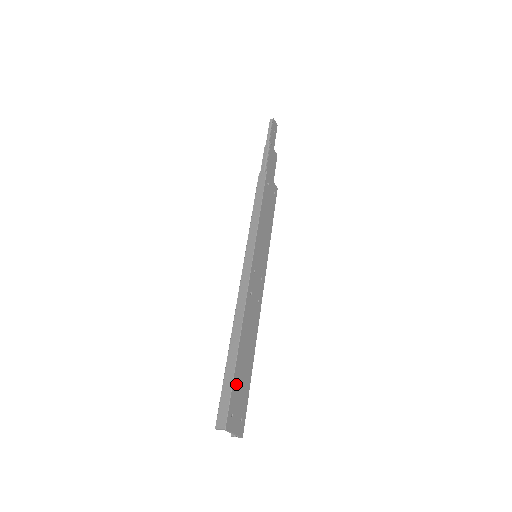
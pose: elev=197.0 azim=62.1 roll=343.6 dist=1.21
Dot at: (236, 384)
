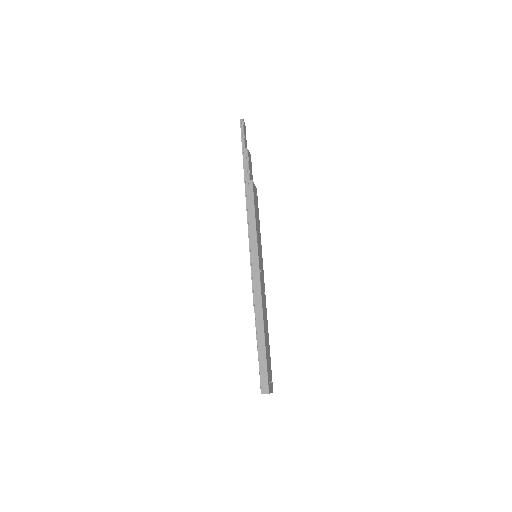
Dot at: (267, 361)
